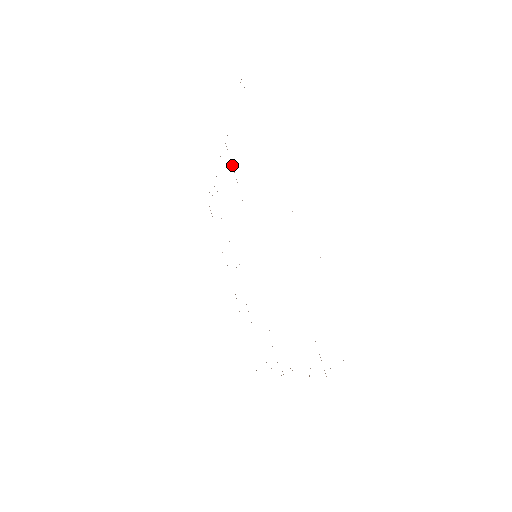
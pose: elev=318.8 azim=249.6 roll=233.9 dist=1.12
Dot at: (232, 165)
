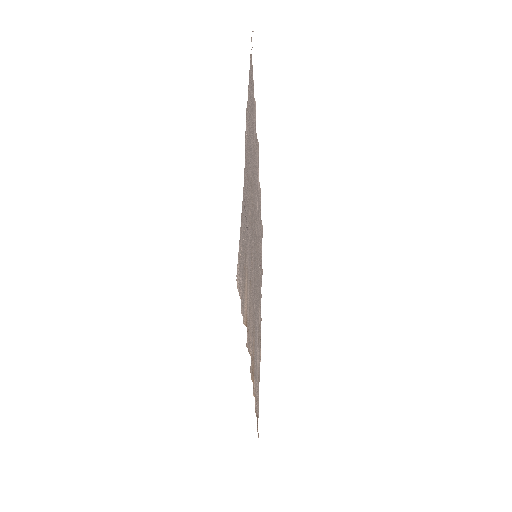
Dot at: (258, 177)
